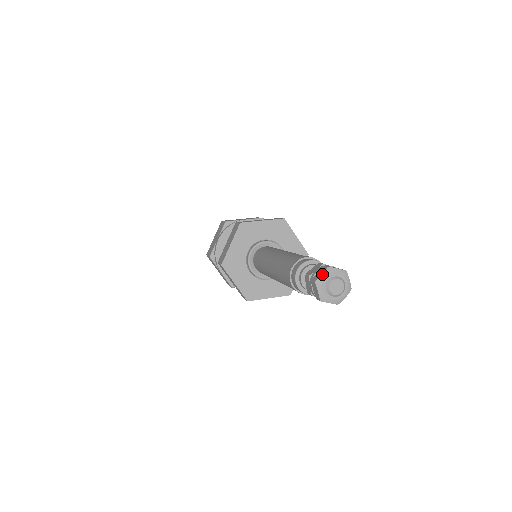
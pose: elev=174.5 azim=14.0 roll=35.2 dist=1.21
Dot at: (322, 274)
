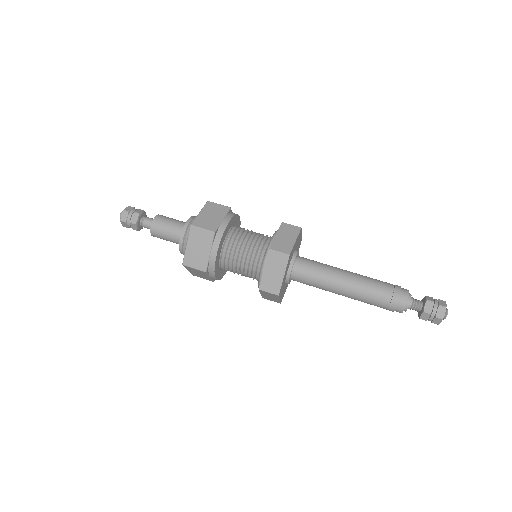
Dot at: (445, 313)
